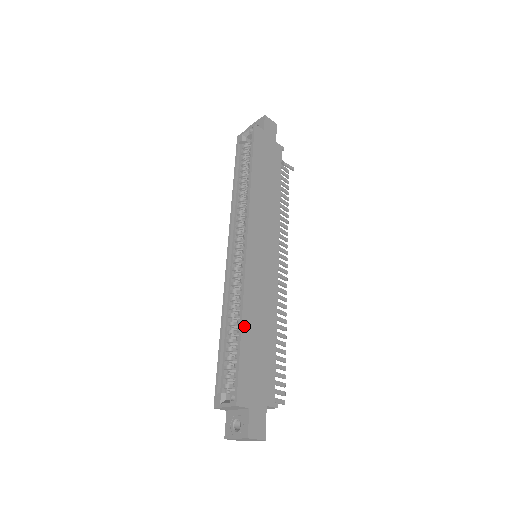
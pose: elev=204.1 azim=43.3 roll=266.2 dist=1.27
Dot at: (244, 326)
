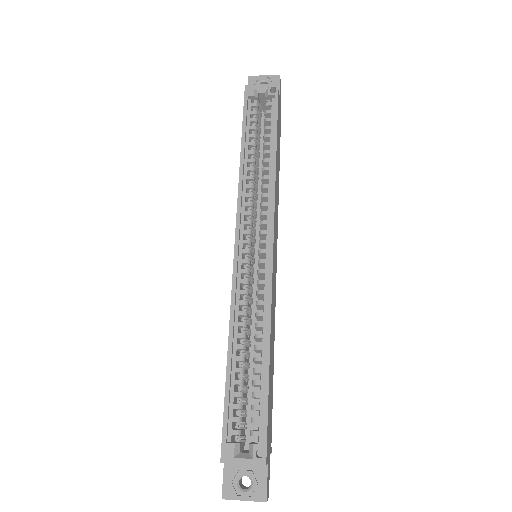
Dot at: (270, 357)
